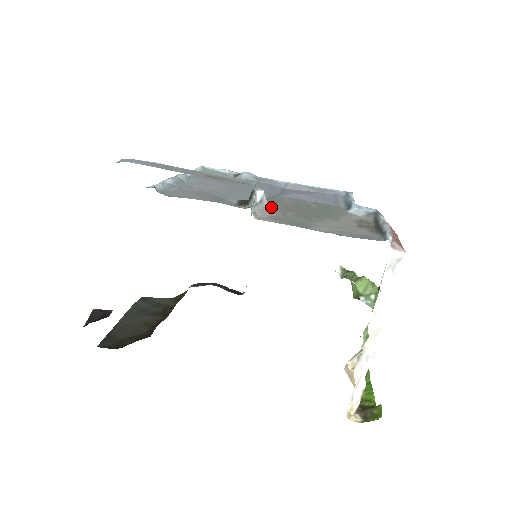
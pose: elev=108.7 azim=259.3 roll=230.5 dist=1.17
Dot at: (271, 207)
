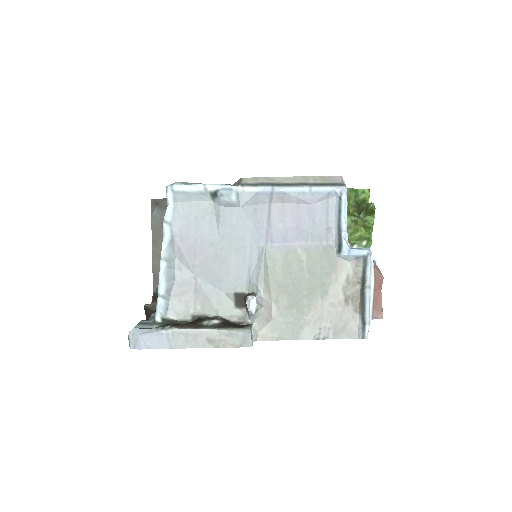
Dot at: (266, 307)
